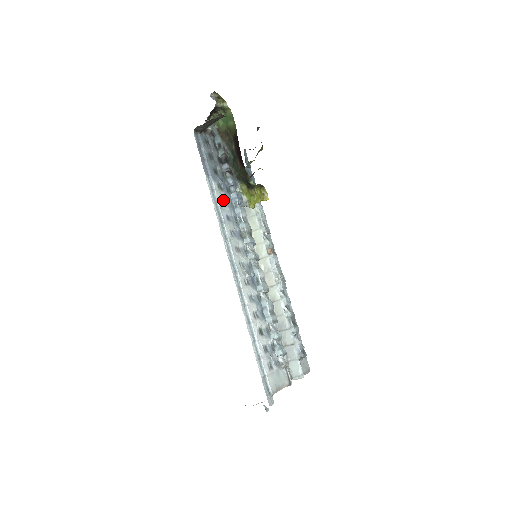
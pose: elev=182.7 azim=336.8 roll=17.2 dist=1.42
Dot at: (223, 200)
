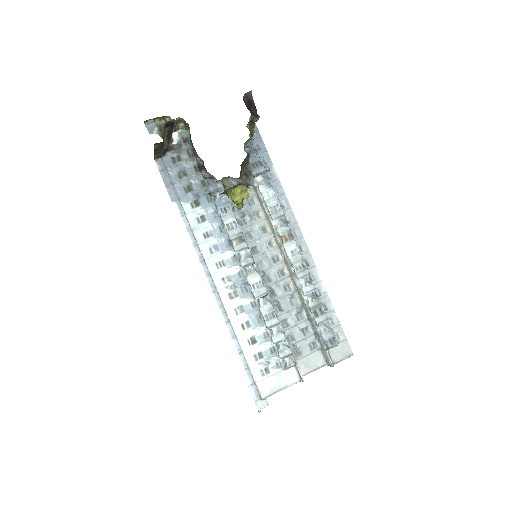
Dot at: (200, 217)
